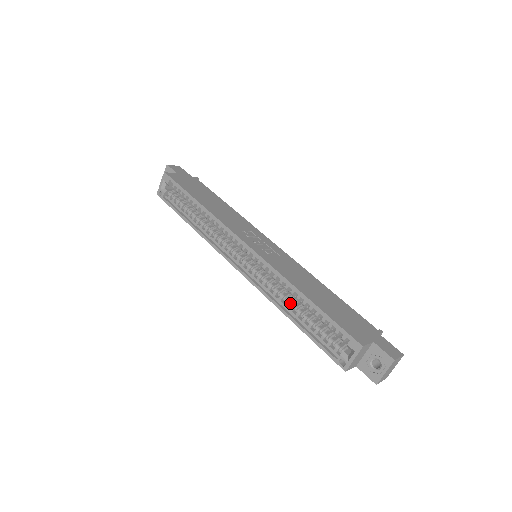
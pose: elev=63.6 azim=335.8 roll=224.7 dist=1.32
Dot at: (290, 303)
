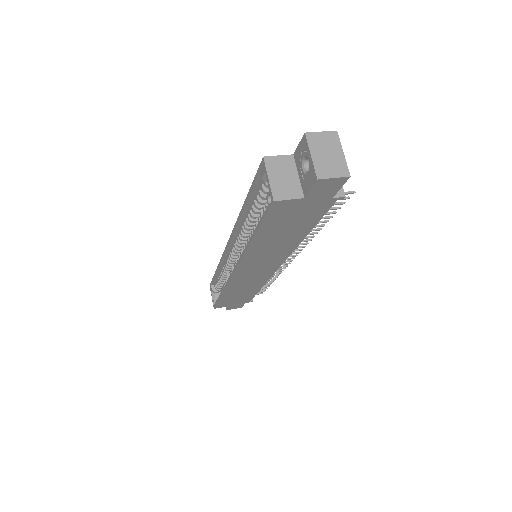
Dot at: (251, 234)
